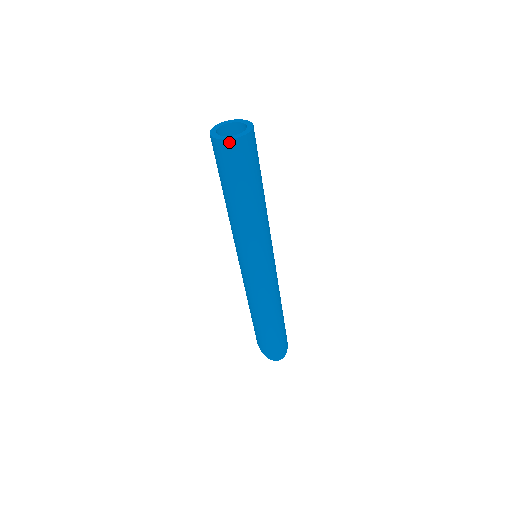
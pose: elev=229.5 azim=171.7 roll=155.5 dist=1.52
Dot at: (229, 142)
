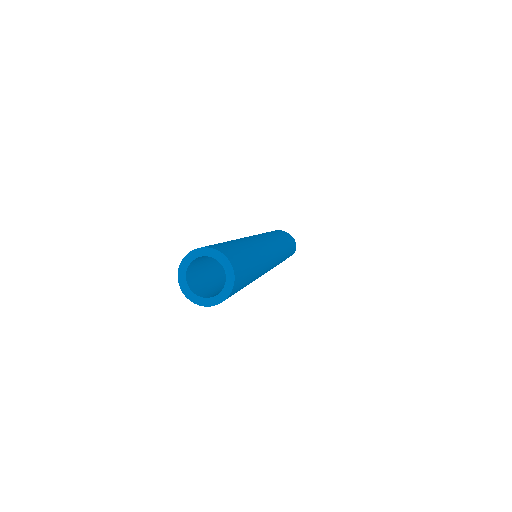
Dot at: (199, 304)
